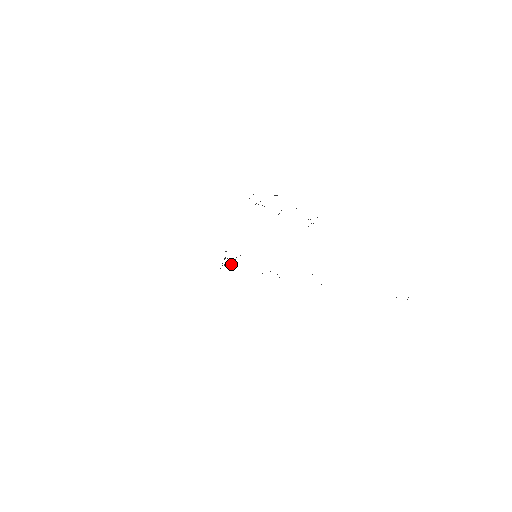
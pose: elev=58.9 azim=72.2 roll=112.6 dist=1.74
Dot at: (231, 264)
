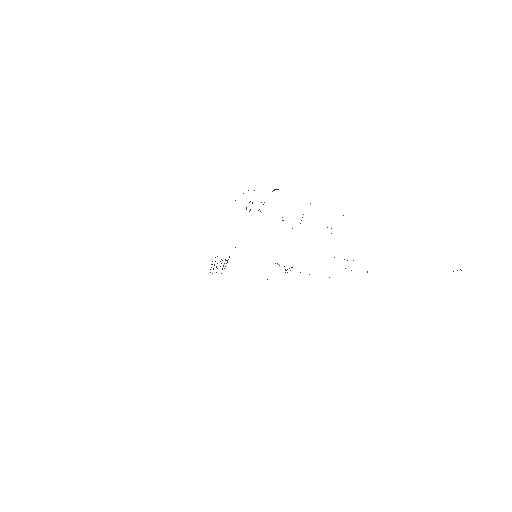
Dot at: (223, 266)
